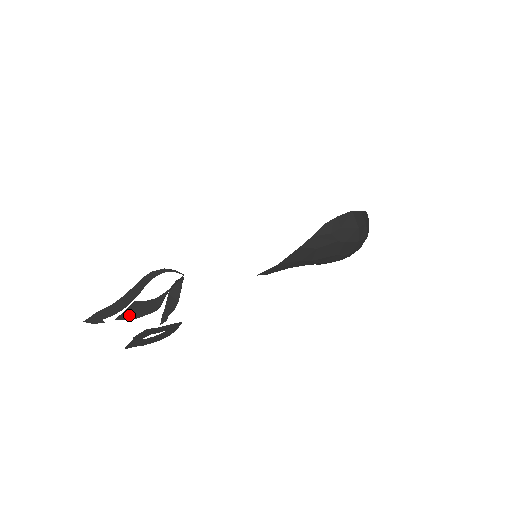
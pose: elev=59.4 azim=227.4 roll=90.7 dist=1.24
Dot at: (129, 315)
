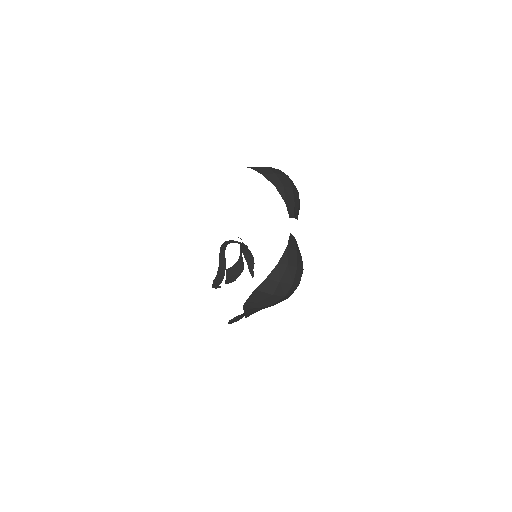
Dot at: (230, 279)
